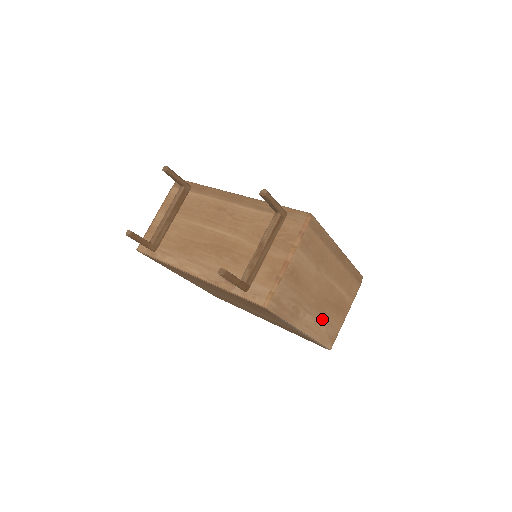
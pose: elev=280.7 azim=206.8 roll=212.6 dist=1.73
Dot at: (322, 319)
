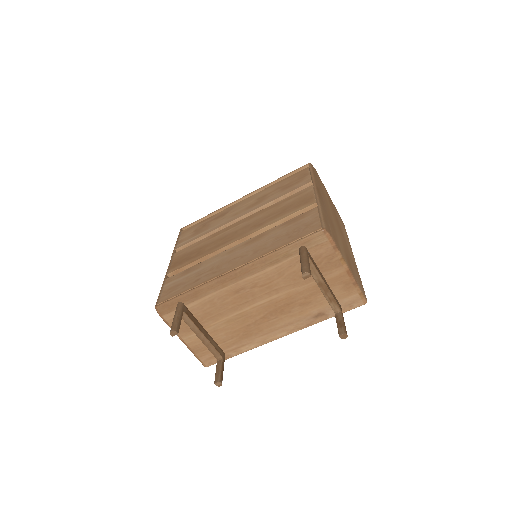
Dot at: (342, 230)
